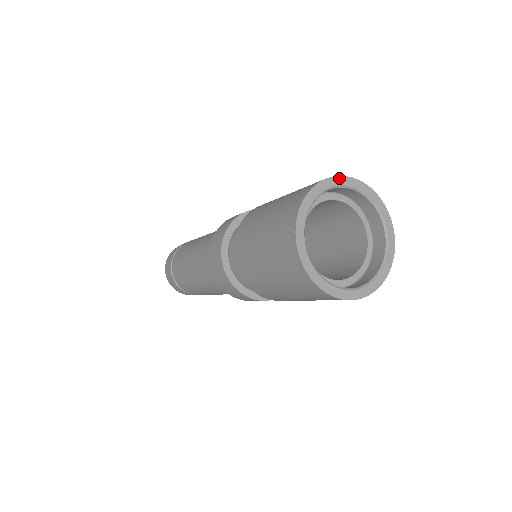
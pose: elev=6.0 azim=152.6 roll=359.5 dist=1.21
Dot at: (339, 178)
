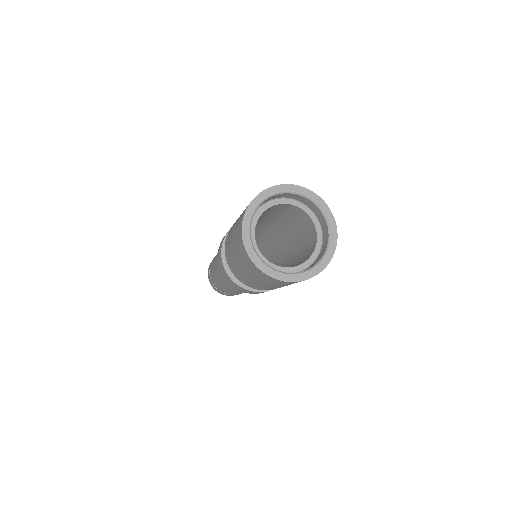
Dot at: (247, 211)
